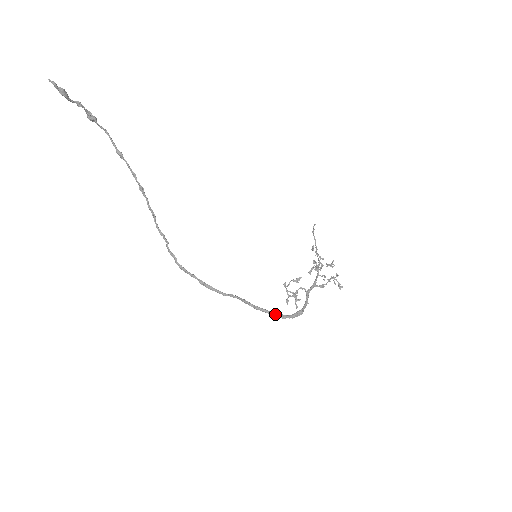
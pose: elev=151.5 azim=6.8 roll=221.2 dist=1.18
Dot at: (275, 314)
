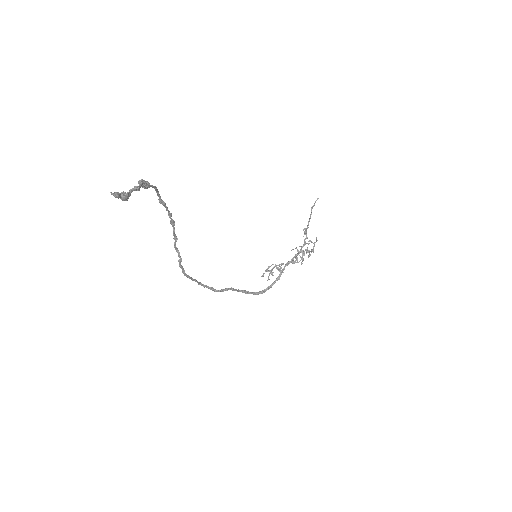
Dot at: occluded
